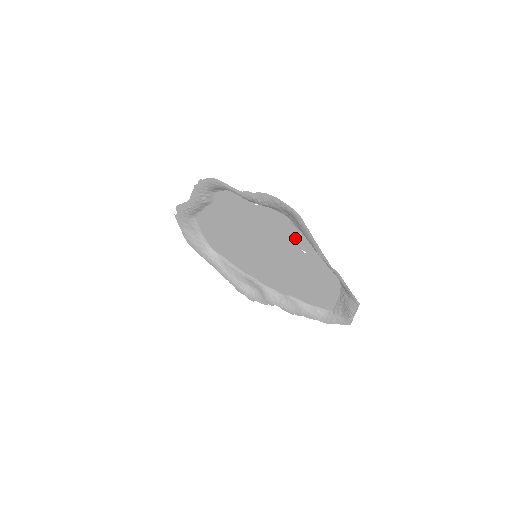
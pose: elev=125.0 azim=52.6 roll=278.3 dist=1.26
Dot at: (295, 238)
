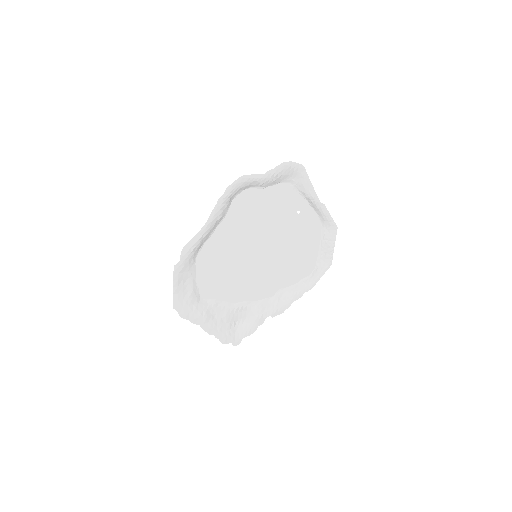
Dot at: (293, 202)
